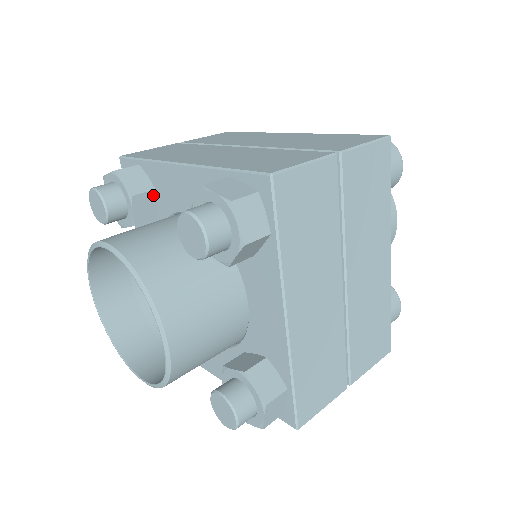
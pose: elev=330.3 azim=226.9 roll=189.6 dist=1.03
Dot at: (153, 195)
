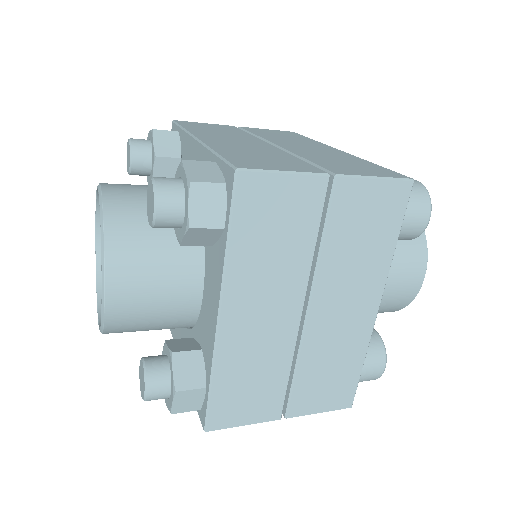
Dot at: occluded
